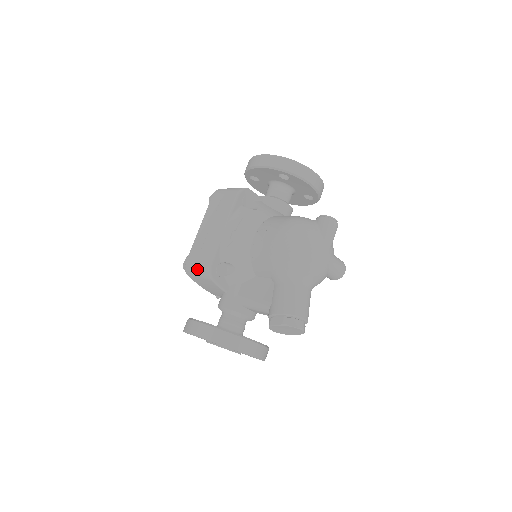
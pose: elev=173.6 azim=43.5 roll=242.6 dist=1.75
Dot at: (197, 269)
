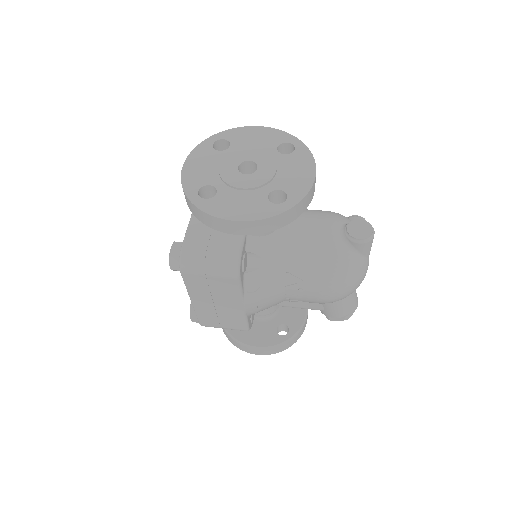
Dot at: occluded
